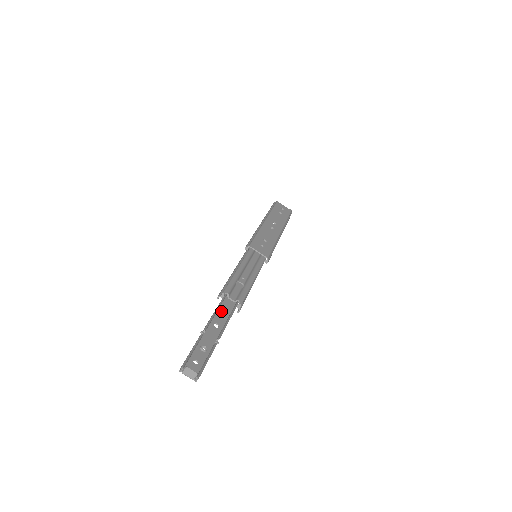
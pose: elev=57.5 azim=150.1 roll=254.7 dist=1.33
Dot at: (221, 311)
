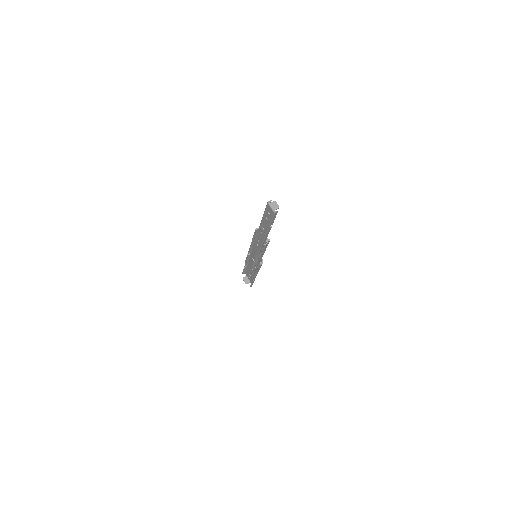
Dot at: (261, 231)
